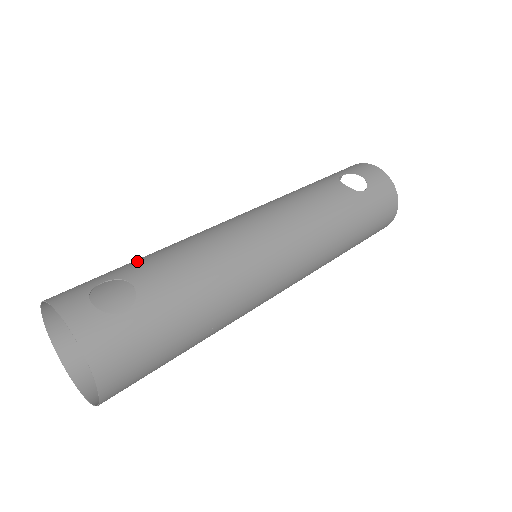
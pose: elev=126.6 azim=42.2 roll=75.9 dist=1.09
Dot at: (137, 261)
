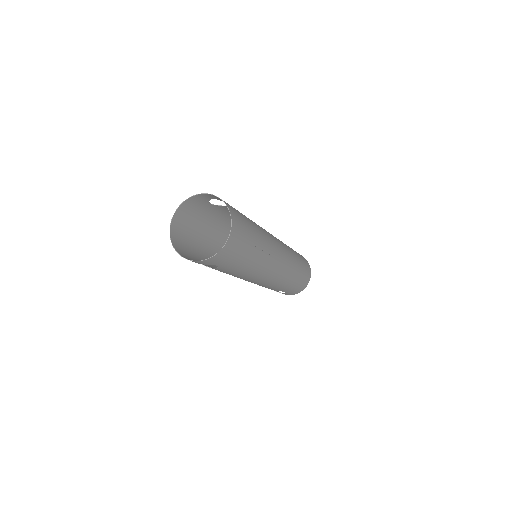
Dot at: (215, 213)
